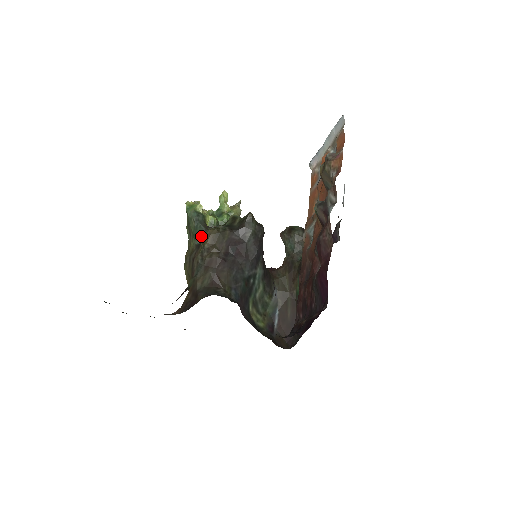
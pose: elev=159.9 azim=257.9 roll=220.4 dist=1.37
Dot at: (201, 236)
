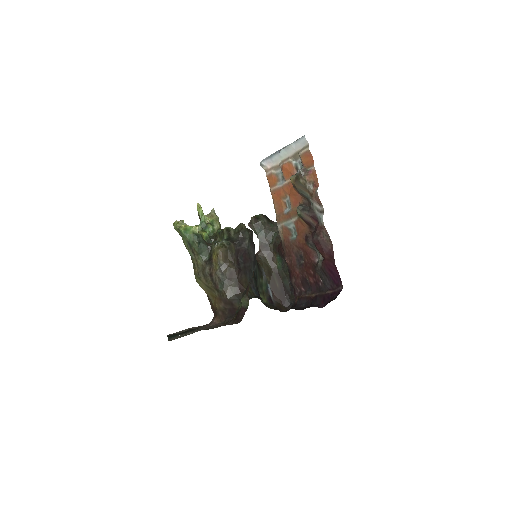
Dot at: (206, 253)
